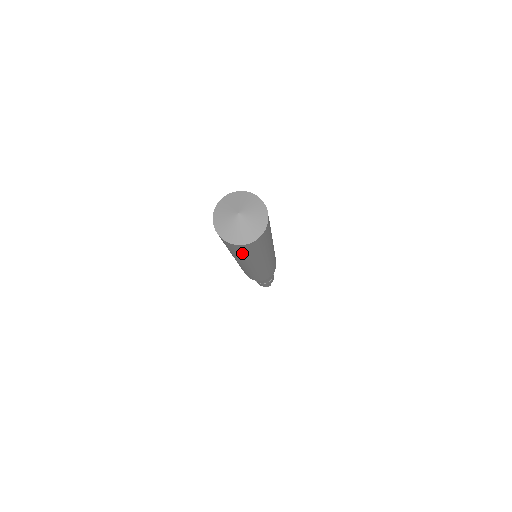
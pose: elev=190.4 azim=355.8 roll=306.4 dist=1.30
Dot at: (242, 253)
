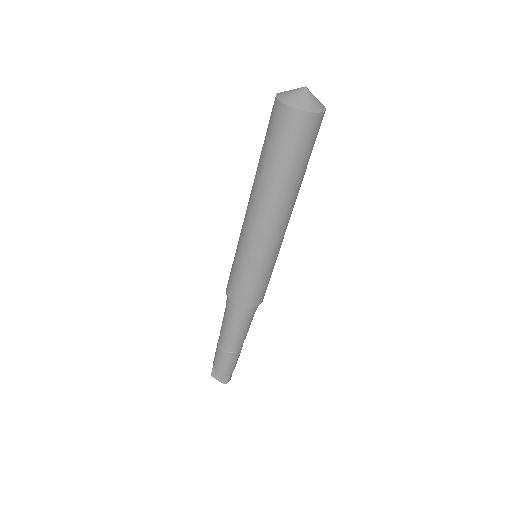
Dot at: (307, 151)
